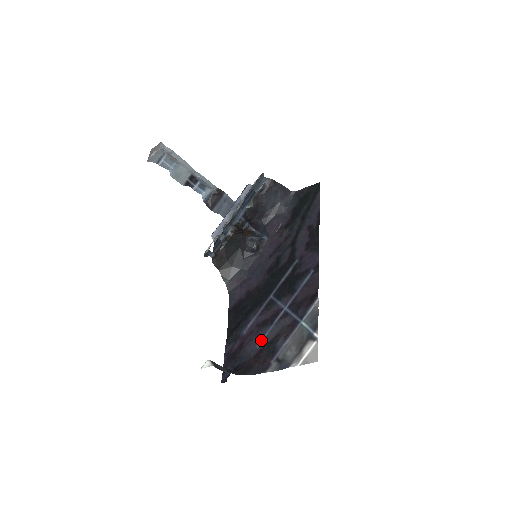
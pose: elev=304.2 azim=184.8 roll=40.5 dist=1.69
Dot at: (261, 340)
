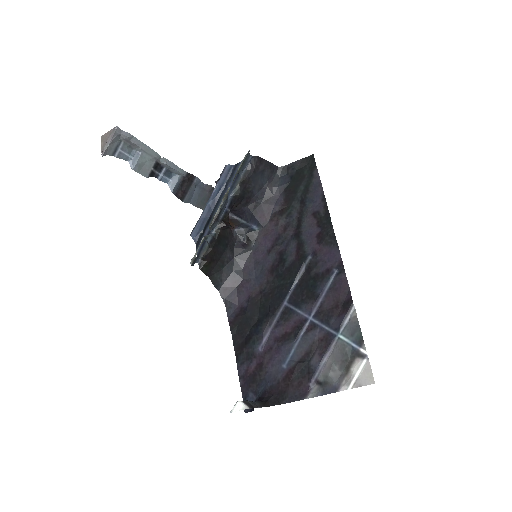
Dot at: (287, 358)
